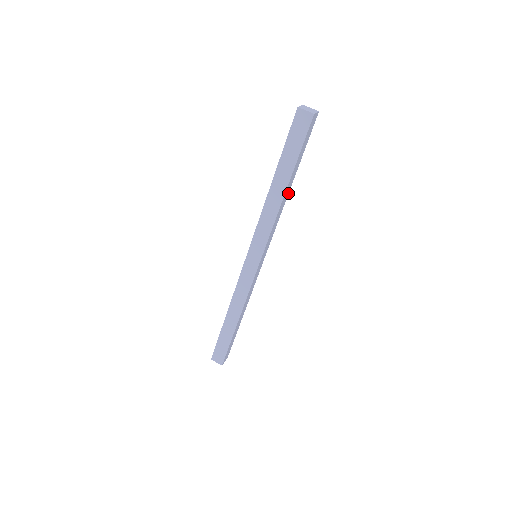
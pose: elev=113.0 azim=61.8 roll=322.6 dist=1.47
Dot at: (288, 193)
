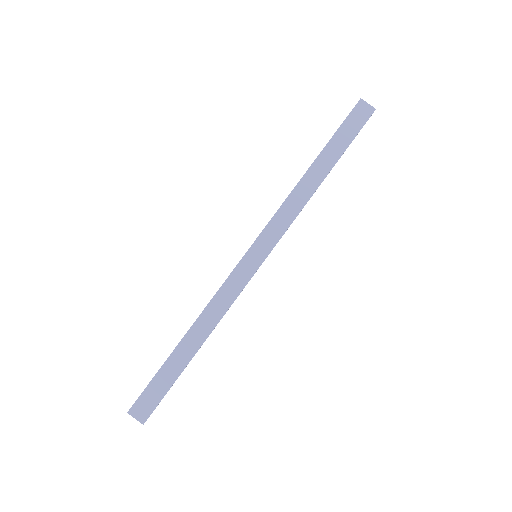
Dot at: occluded
